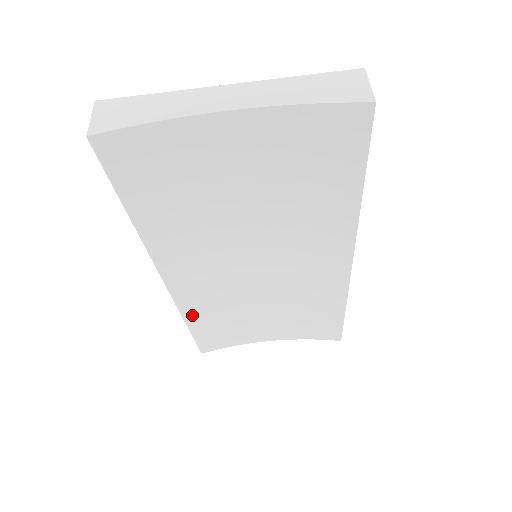
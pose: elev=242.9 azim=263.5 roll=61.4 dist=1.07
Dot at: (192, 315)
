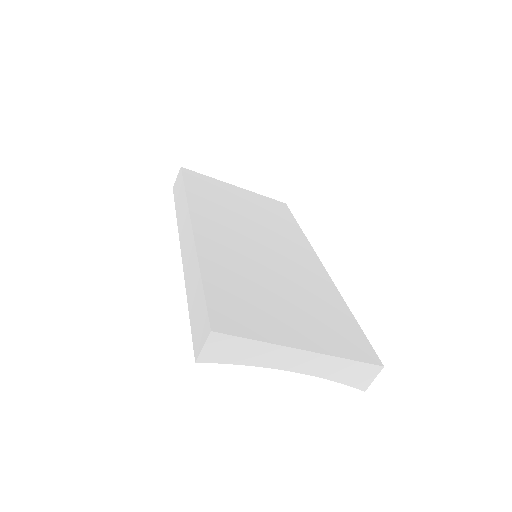
Dot at: occluded
